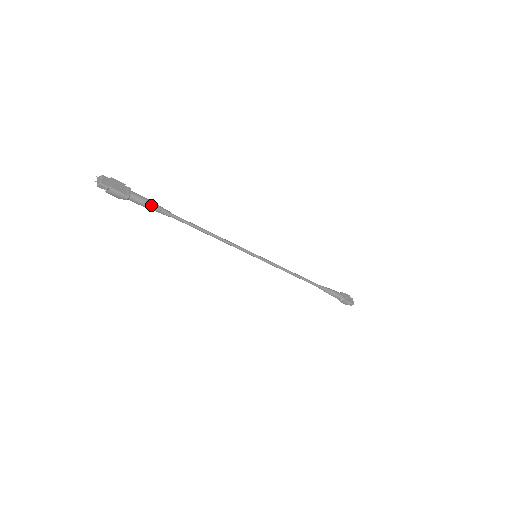
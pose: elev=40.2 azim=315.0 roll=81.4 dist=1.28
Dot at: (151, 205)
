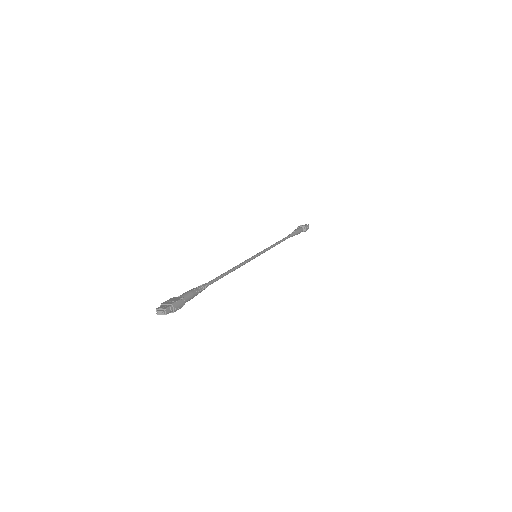
Dot at: (195, 290)
